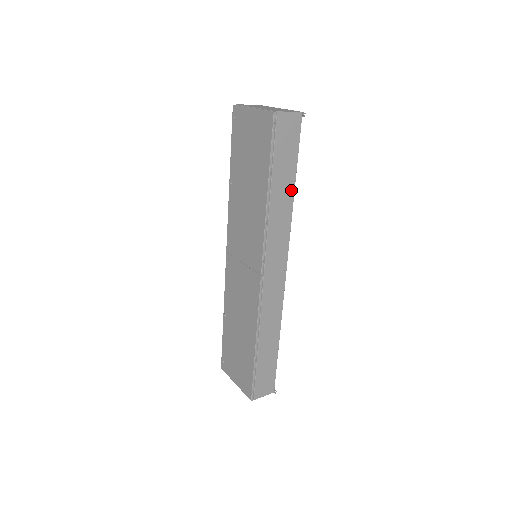
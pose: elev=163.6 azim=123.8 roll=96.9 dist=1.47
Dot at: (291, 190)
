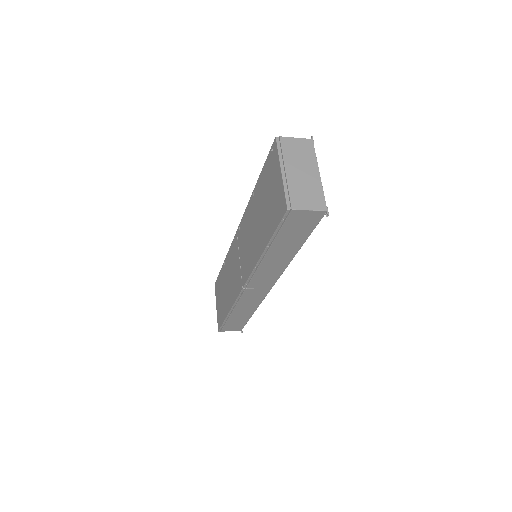
Dot at: (293, 252)
